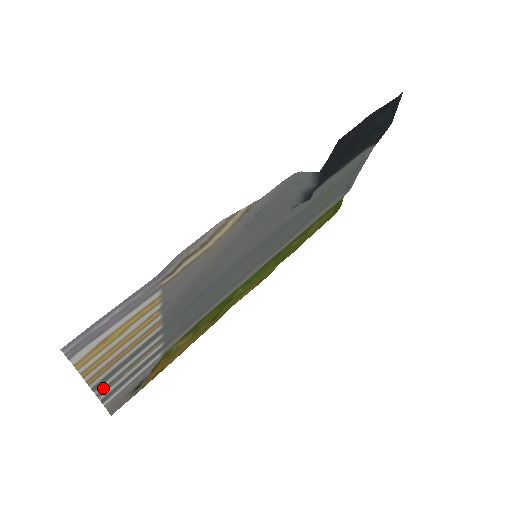
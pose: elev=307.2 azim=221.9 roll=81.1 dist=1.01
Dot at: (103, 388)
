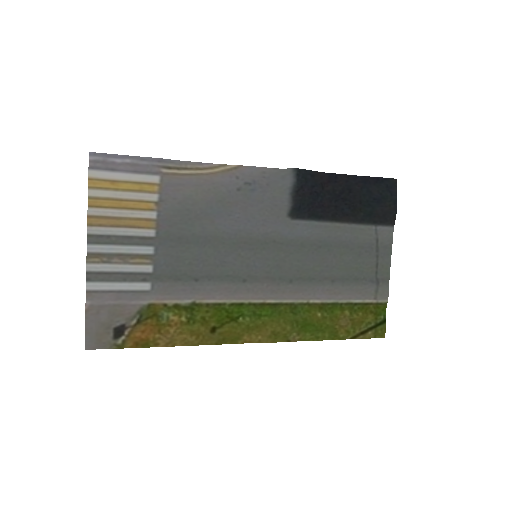
Dot at: (94, 253)
